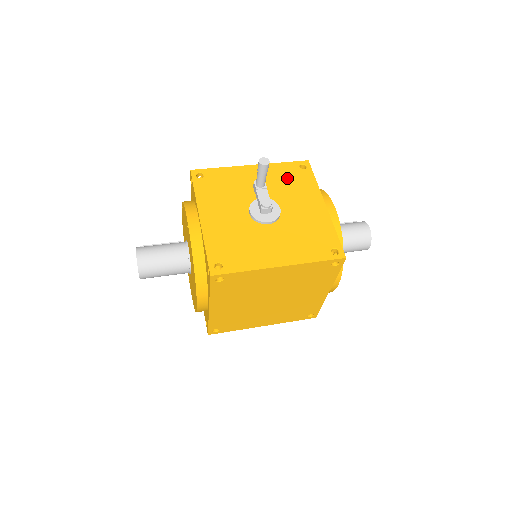
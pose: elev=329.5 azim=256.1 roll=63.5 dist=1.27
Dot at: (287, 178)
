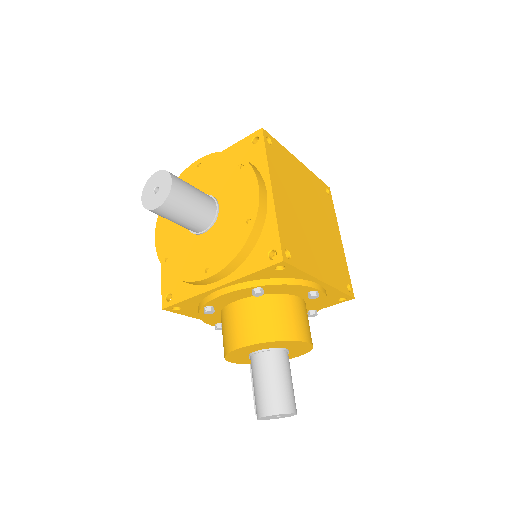
Dot at: occluded
